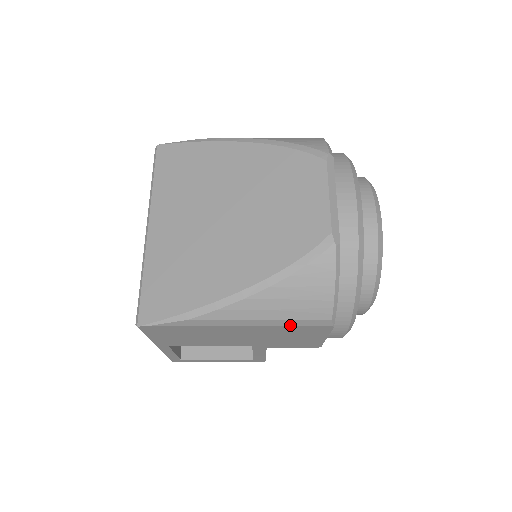
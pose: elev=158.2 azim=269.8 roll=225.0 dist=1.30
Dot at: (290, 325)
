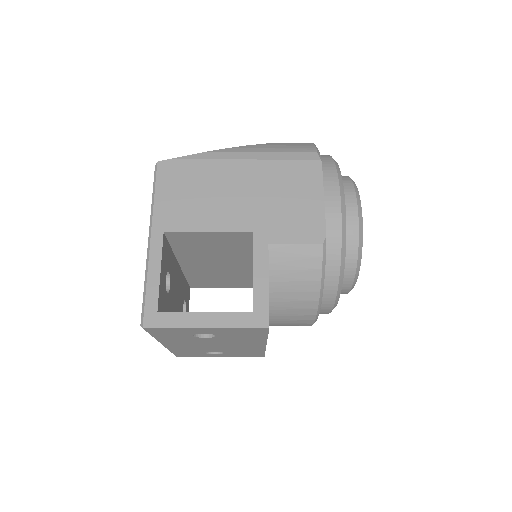
Dot at: (285, 159)
